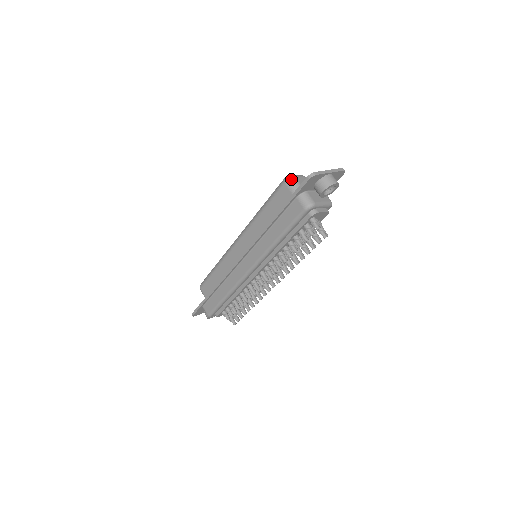
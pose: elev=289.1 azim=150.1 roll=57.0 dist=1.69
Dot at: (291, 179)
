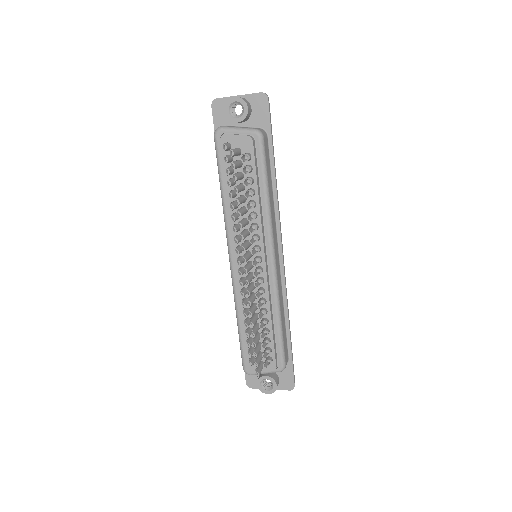
Dot at: occluded
